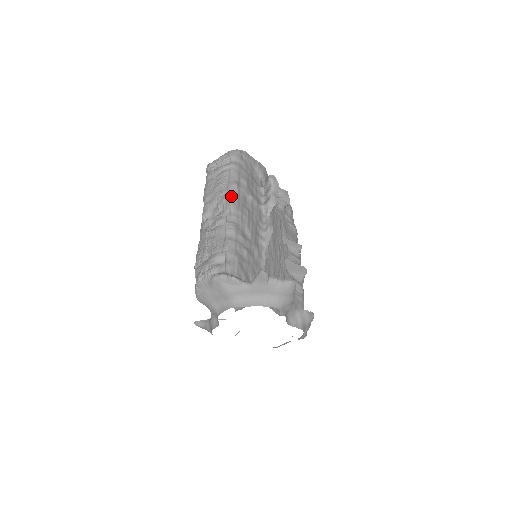
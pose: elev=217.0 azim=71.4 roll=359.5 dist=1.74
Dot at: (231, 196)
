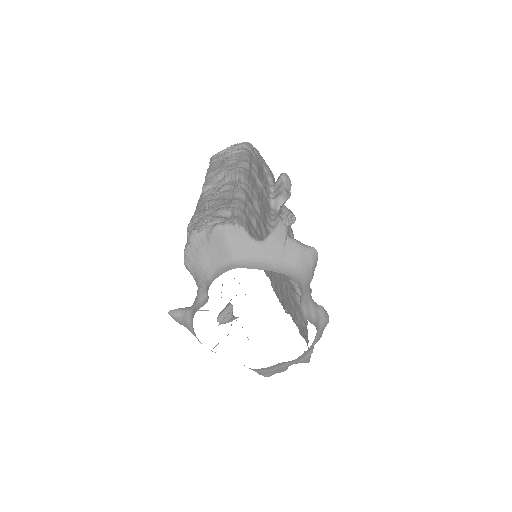
Dot at: (242, 168)
